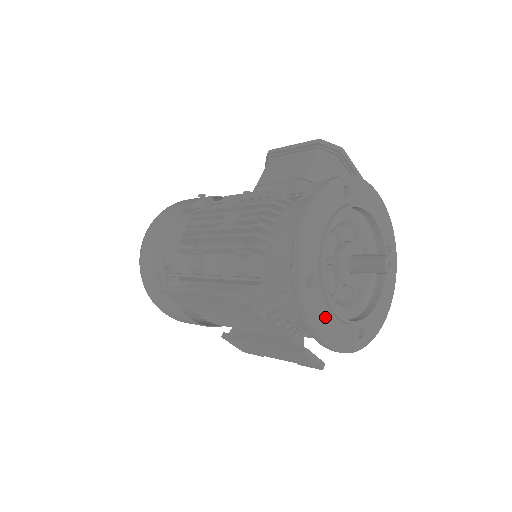
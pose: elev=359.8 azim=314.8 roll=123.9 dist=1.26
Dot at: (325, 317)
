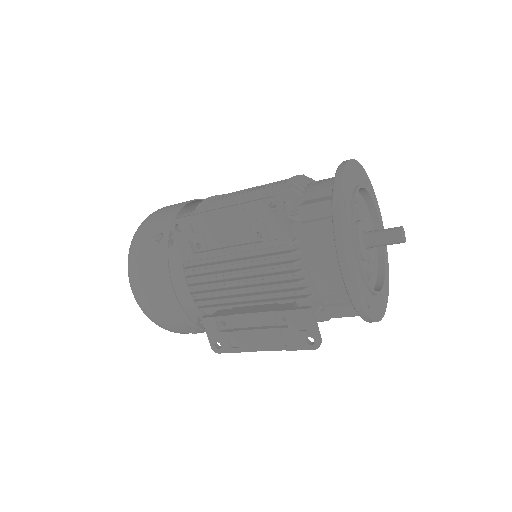
Dot at: (350, 248)
